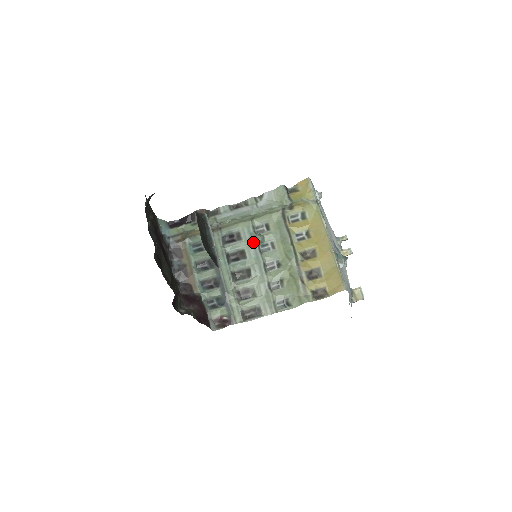
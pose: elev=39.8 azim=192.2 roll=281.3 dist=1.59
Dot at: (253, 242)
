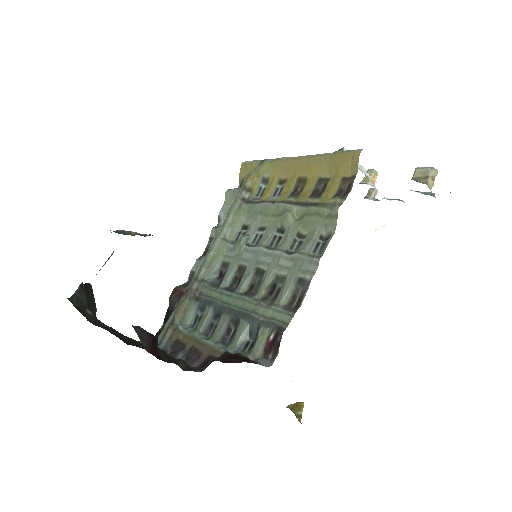
Dot at: (240, 249)
